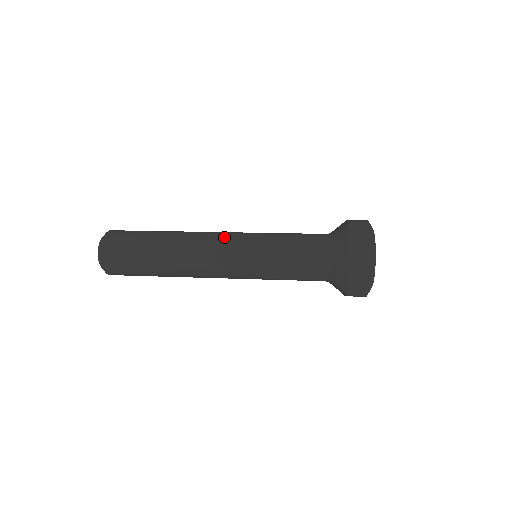
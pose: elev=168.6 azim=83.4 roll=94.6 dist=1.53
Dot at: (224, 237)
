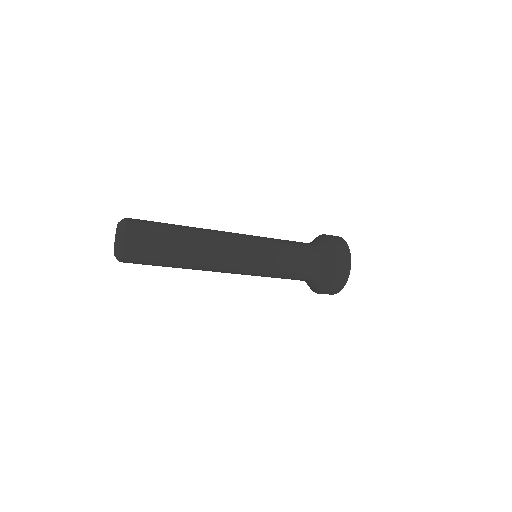
Dot at: (236, 233)
